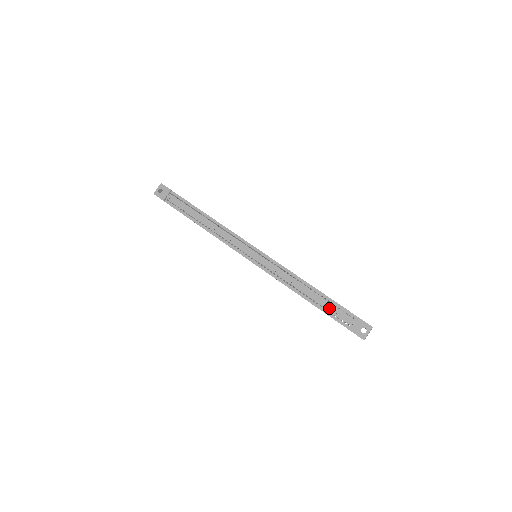
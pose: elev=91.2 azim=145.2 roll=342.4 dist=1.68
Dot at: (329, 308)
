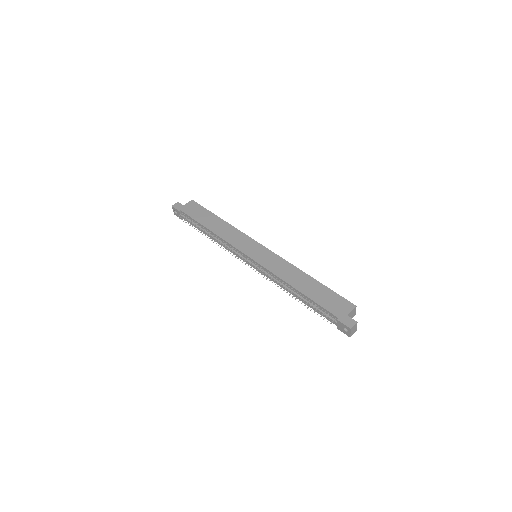
Dot at: (315, 309)
